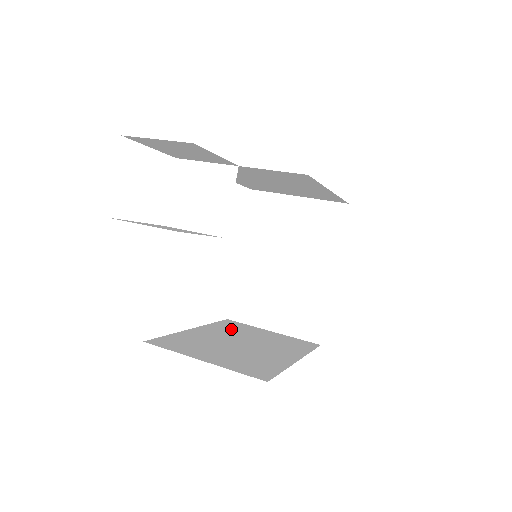
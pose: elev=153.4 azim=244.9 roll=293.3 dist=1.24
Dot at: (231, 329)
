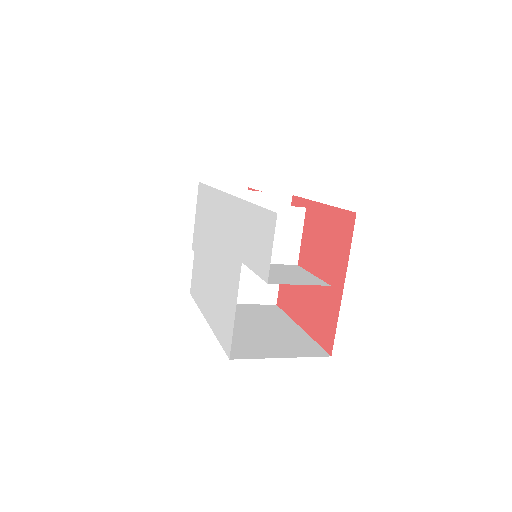
Dot at: occluded
